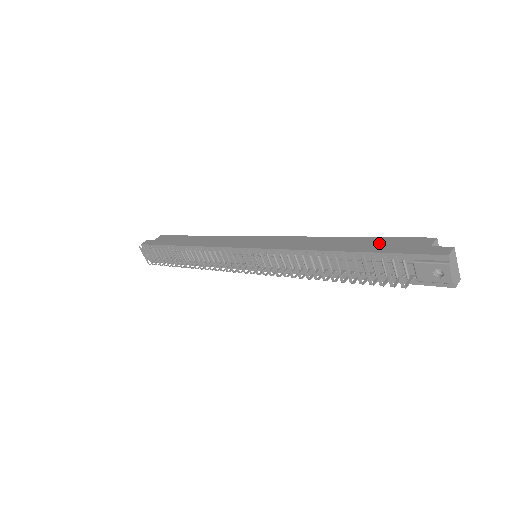
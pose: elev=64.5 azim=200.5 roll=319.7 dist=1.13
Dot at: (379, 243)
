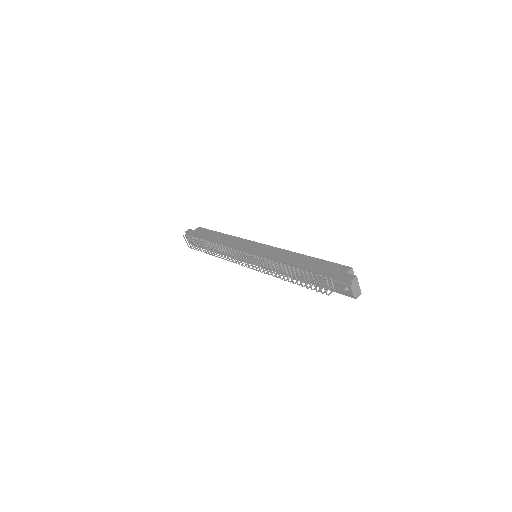
Dot at: (322, 264)
